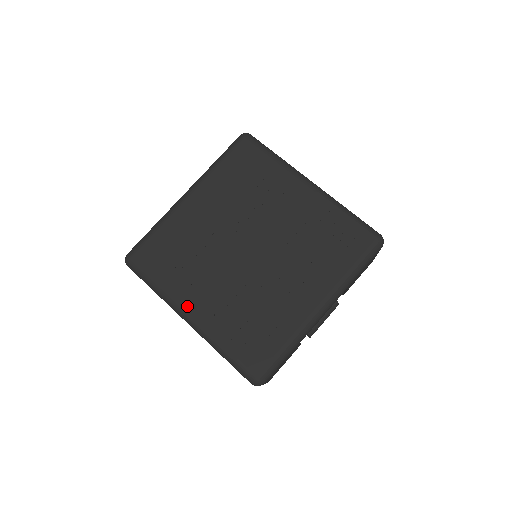
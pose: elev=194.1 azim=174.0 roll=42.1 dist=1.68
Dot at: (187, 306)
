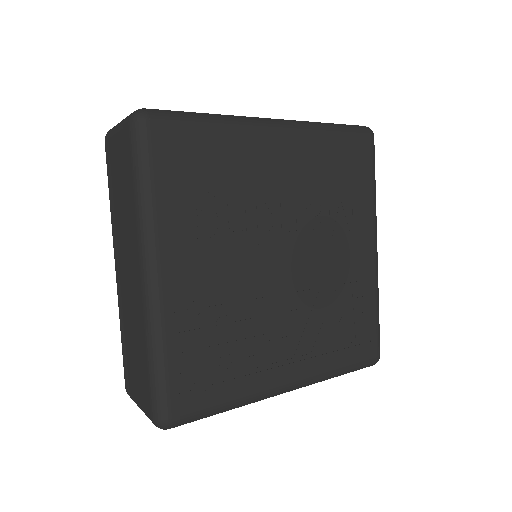
Dot at: (166, 260)
